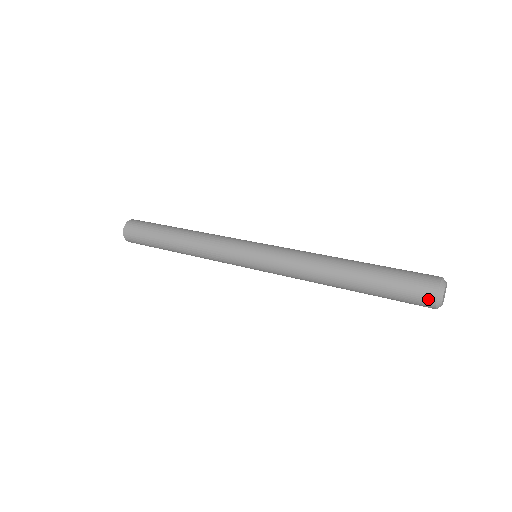
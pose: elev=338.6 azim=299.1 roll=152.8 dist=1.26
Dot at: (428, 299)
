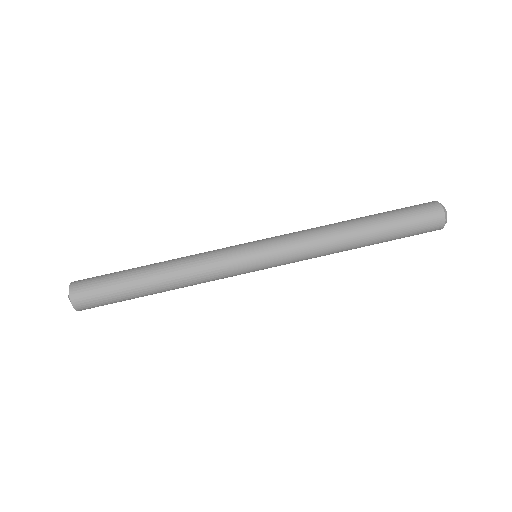
Dot at: occluded
